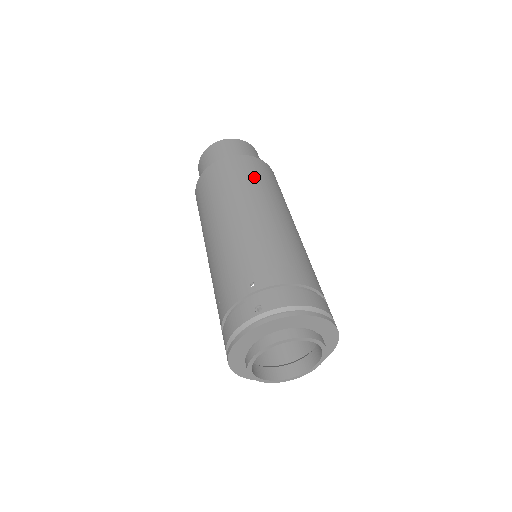
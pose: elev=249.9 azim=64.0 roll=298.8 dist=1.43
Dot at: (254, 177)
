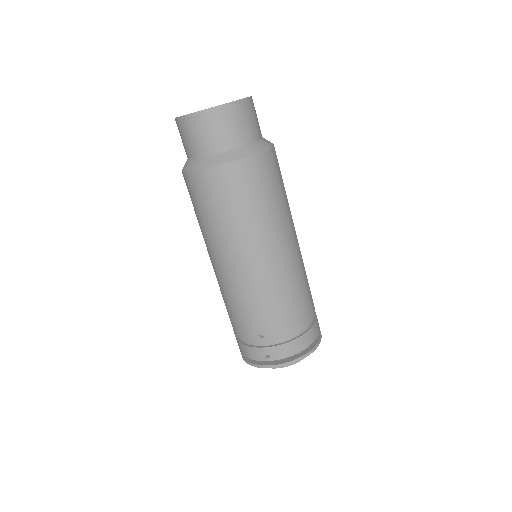
Dot at: (256, 202)
